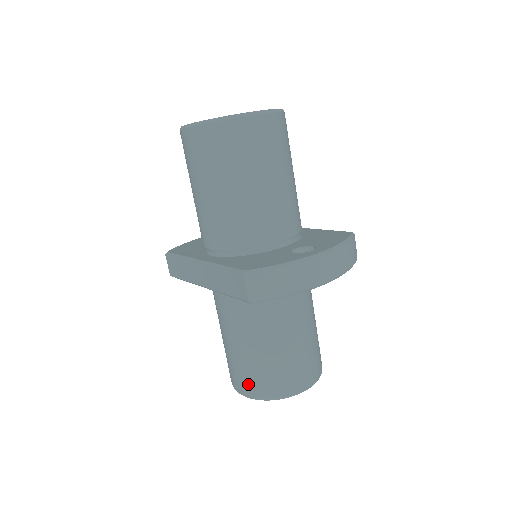
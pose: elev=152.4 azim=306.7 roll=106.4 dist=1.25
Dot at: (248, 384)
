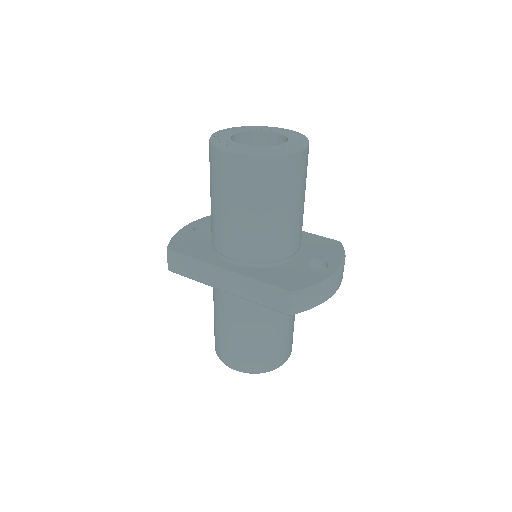
Dot at: (246, 363)
